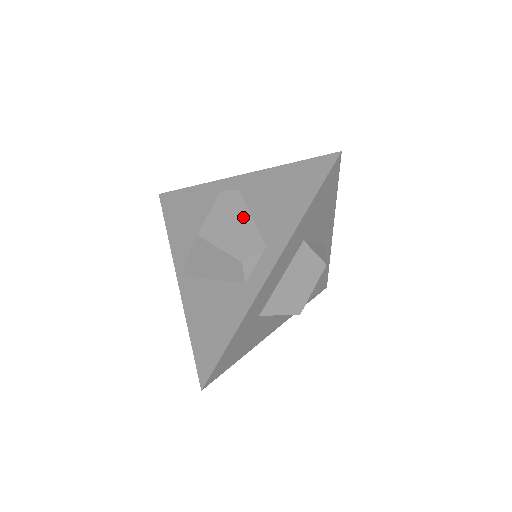
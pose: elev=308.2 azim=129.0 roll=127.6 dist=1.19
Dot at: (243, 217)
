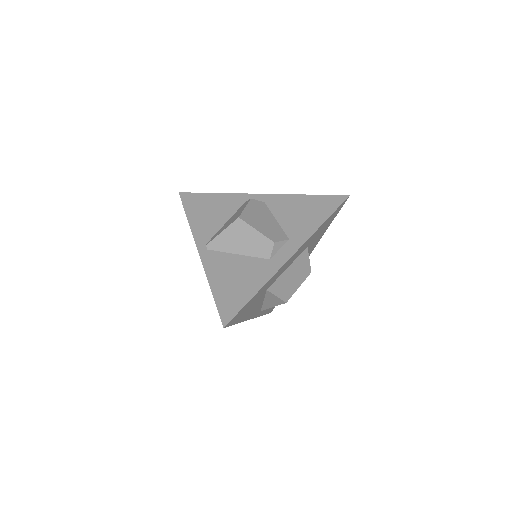
Dot at: (270, 218)
